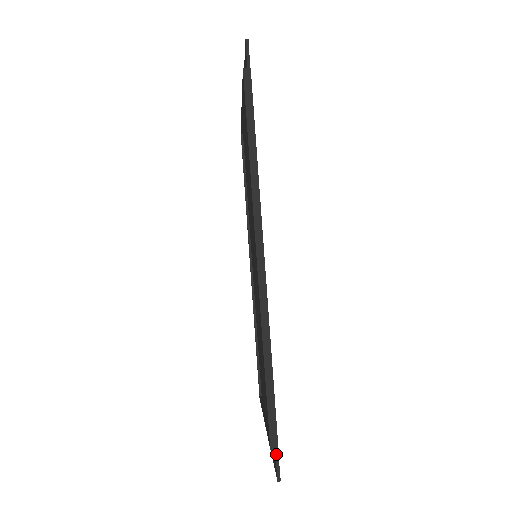
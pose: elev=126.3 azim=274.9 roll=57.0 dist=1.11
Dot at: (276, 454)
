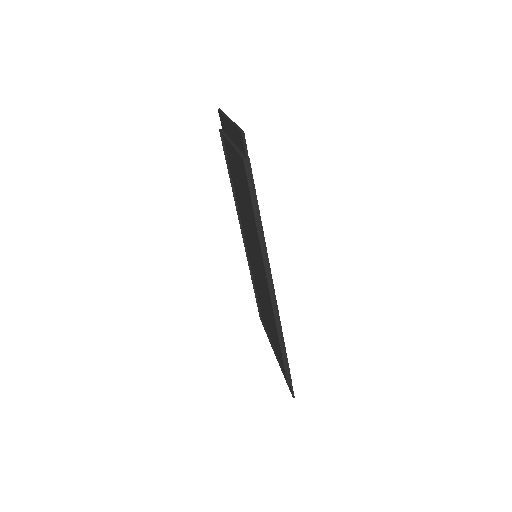
Dot at: (291, 386)
